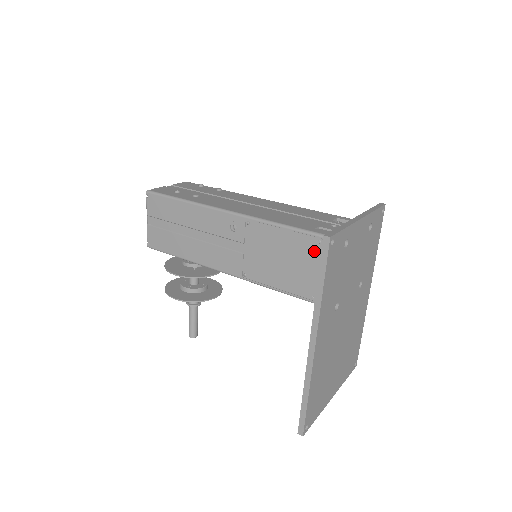
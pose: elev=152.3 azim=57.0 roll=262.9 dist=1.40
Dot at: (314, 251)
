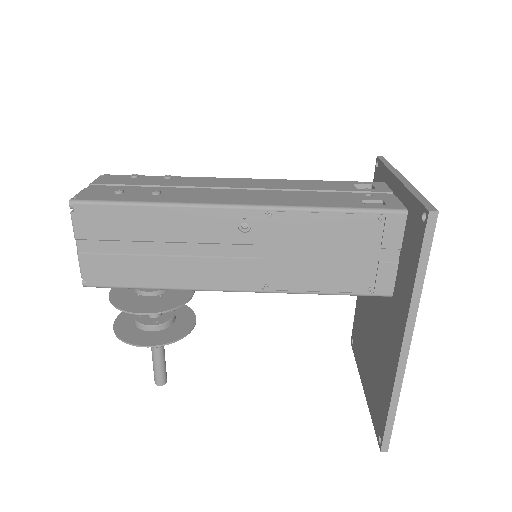
Dot at: (373, 233)
